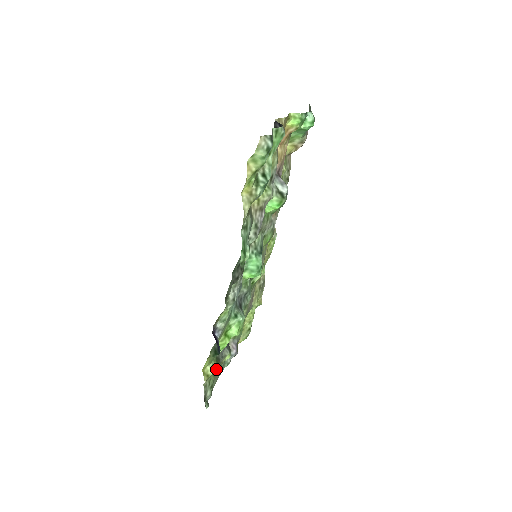
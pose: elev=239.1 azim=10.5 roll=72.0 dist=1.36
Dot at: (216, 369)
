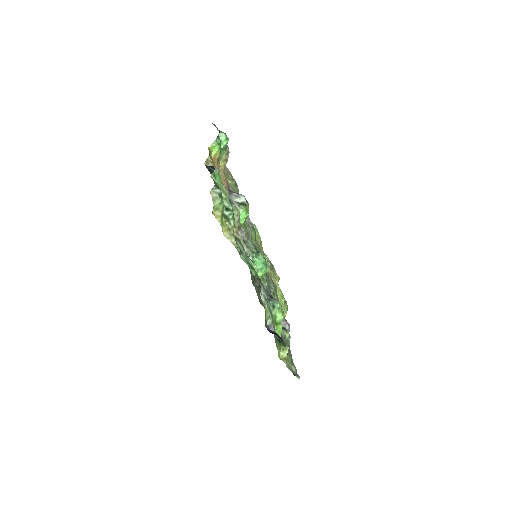
Dot at: (287, 350)
